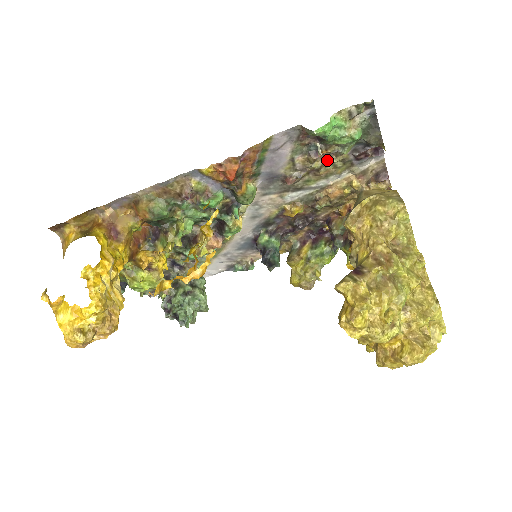
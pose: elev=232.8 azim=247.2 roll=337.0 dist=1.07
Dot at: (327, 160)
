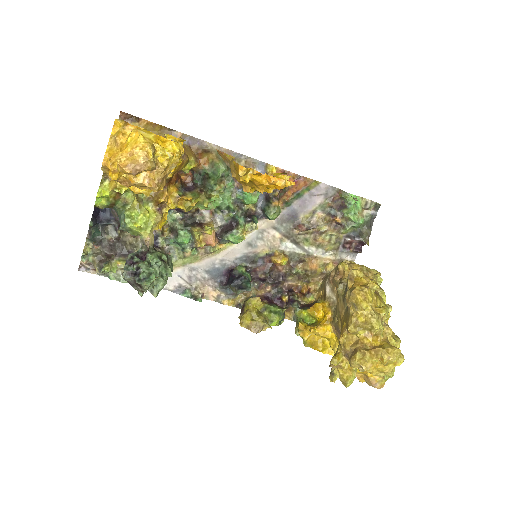
Dot at: (331, 230)
